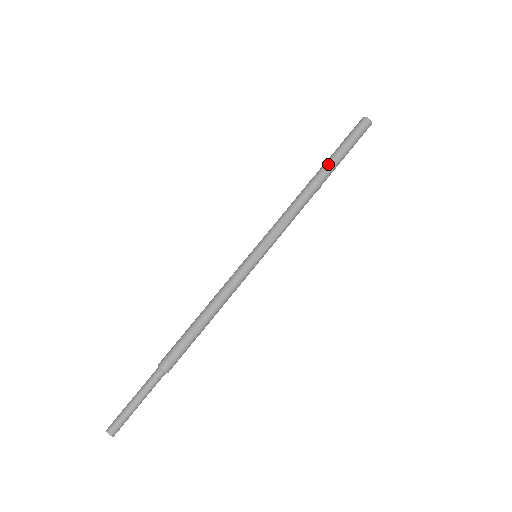
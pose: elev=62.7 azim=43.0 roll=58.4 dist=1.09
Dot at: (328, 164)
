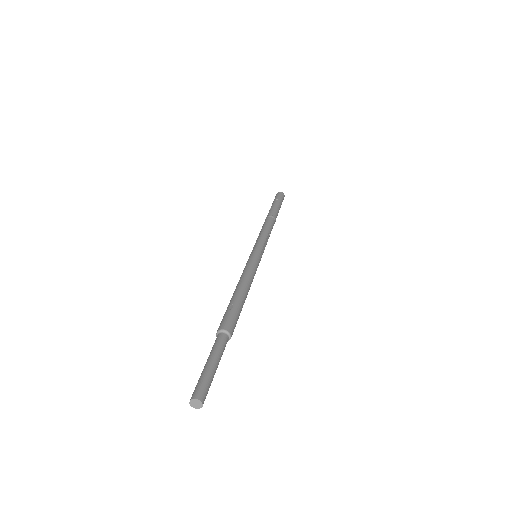
Dot at: (275, 210)
